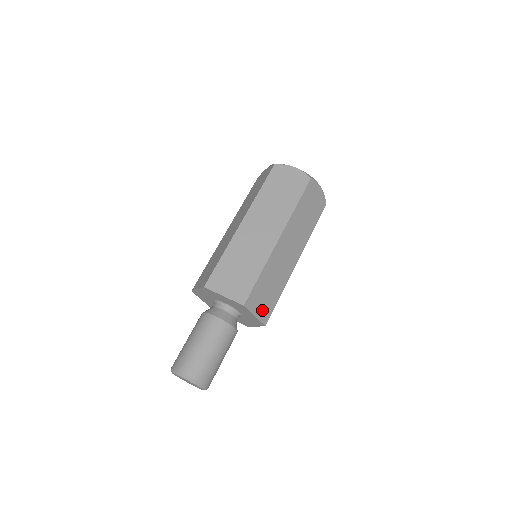
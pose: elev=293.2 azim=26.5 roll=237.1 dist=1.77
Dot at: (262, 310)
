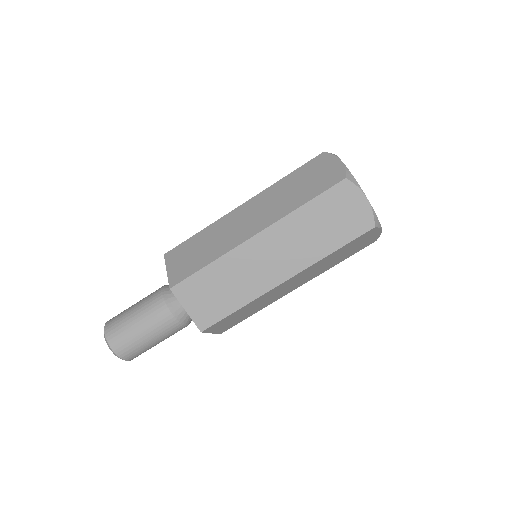
Dot at: (200, 310)
